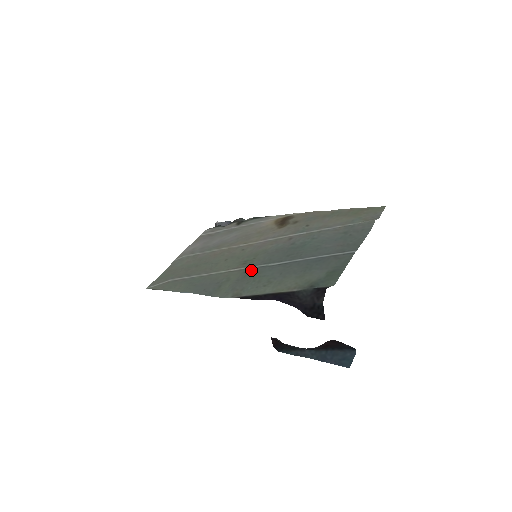
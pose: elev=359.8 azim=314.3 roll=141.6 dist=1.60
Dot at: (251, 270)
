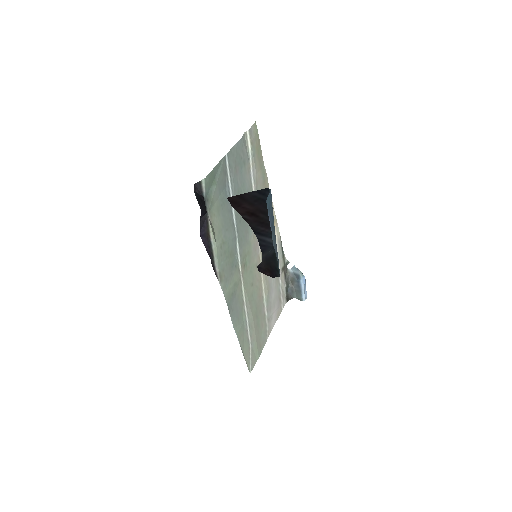
Dot at: (235, 259)
